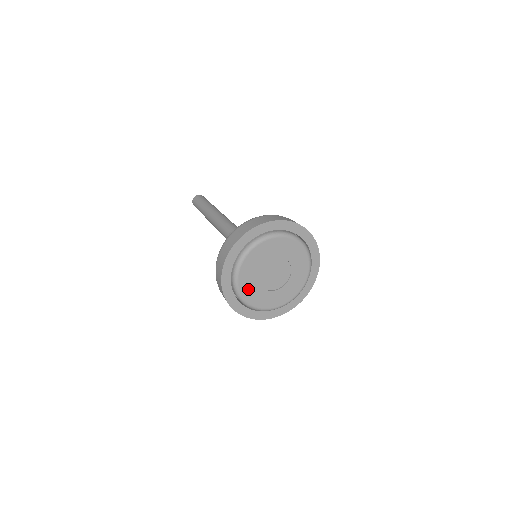
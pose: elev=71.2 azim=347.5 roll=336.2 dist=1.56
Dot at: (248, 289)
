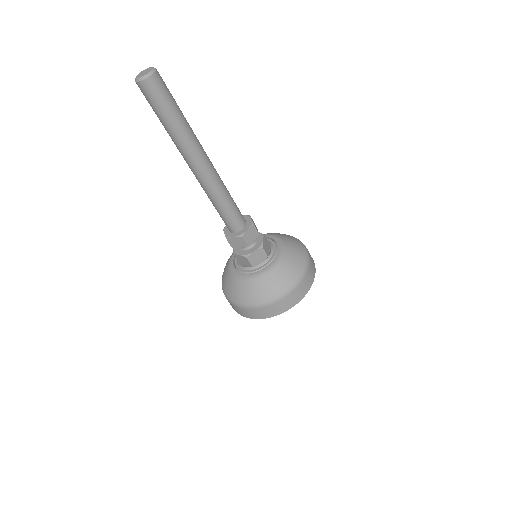
Dot at: occluded
